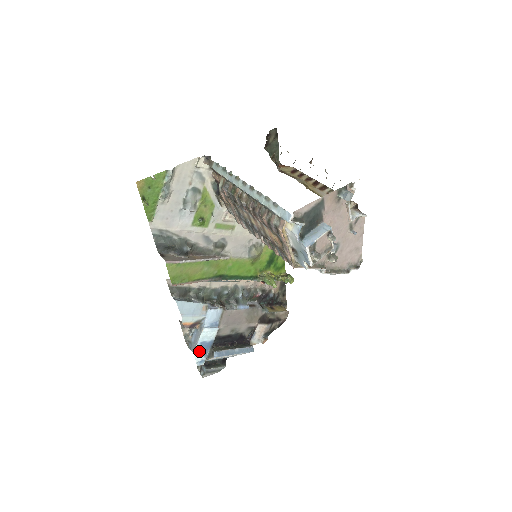
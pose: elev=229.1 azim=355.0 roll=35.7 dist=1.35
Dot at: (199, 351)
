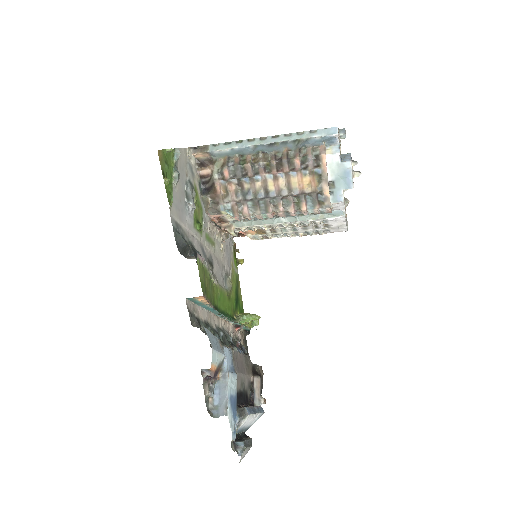
Dot at: (230, 412)
